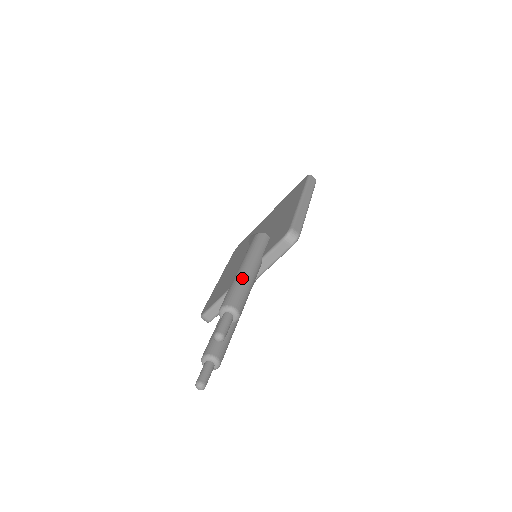
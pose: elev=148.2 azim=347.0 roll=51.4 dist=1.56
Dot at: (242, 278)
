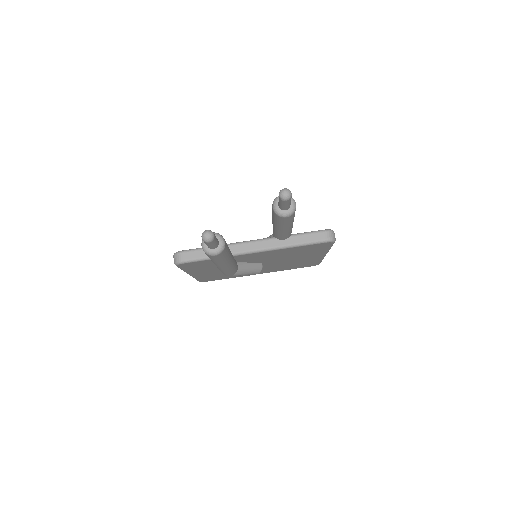
Dot at: occluded
